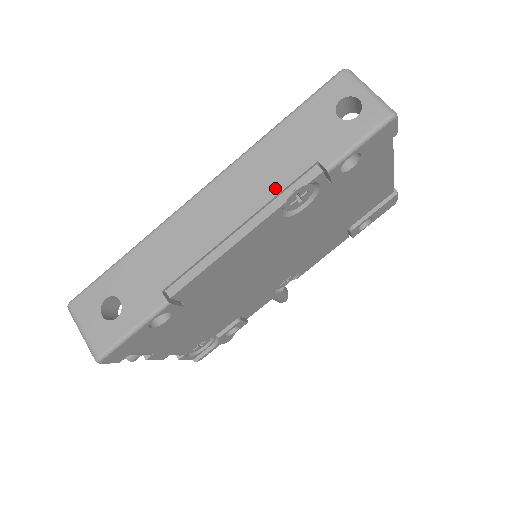
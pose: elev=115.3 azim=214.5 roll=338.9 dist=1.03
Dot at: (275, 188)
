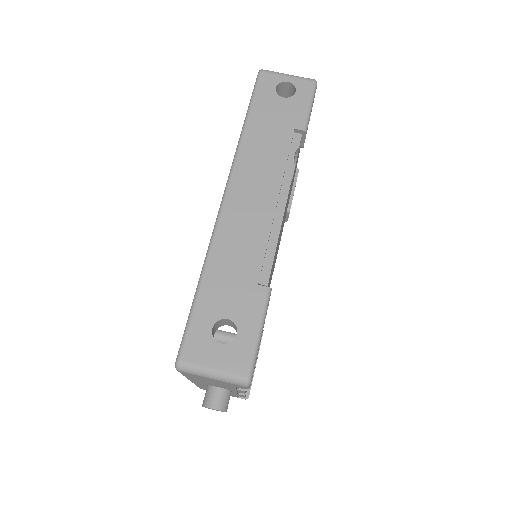
Dot at: (281, 161)
